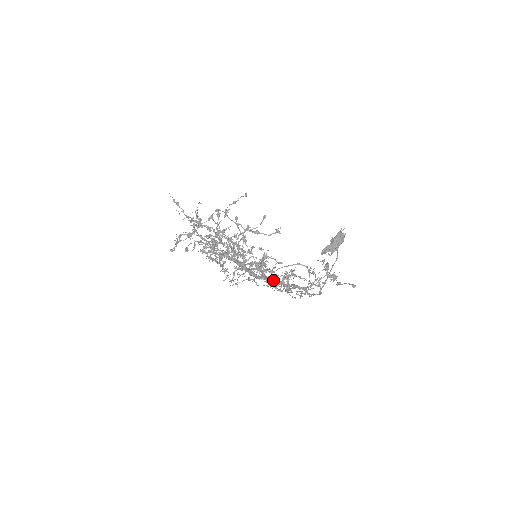
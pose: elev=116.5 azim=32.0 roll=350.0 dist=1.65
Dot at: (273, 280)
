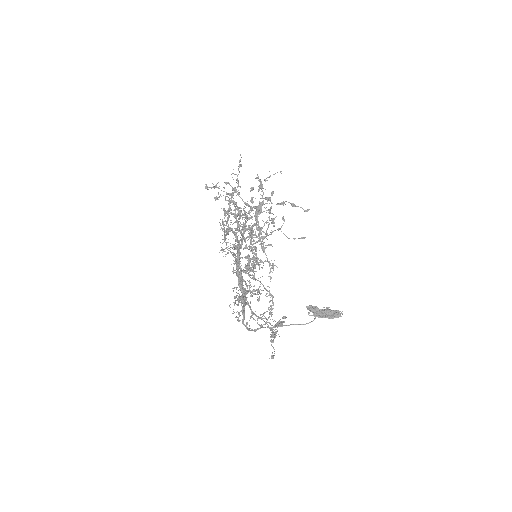
Dot at: (241, 284)
